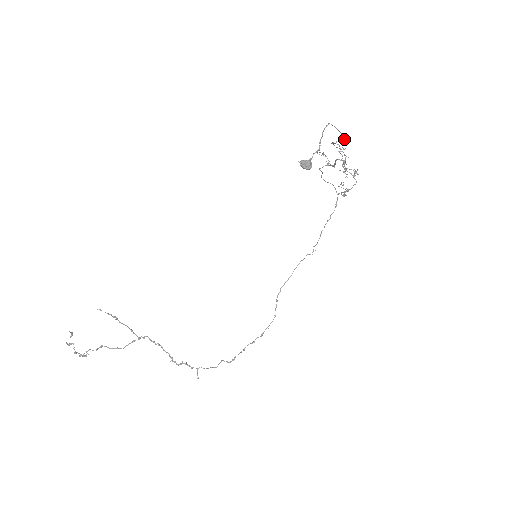
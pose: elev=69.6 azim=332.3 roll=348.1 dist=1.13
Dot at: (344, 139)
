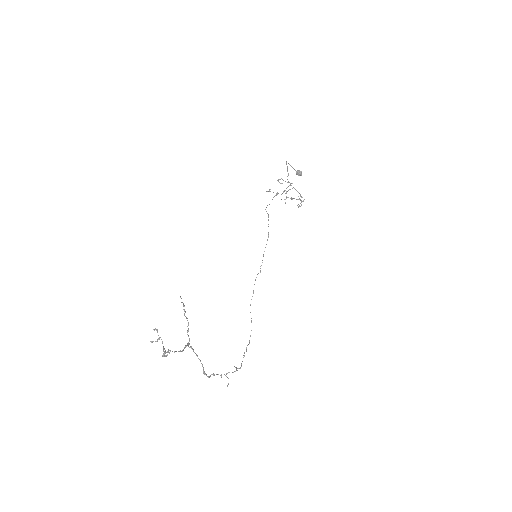
Dot at: (288, 175)
